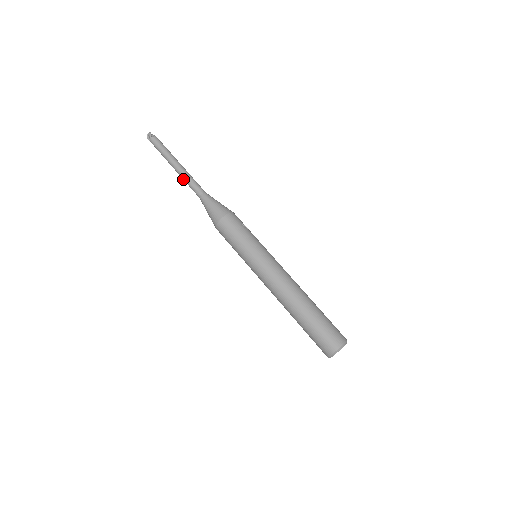
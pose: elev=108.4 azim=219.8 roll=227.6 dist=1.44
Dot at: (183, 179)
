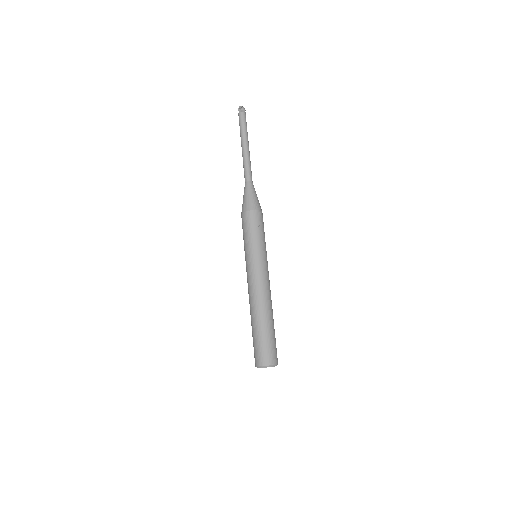
Dot at: (243, 161)
